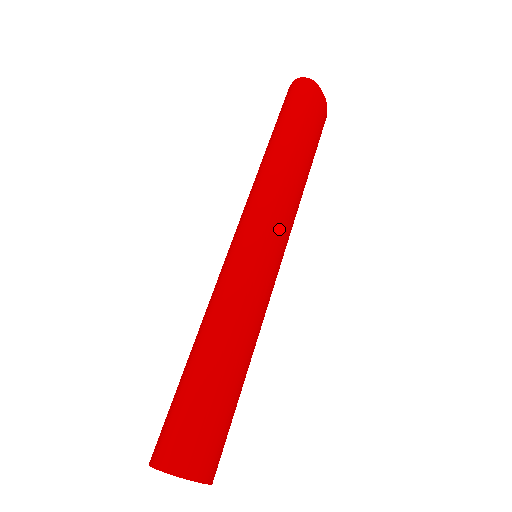
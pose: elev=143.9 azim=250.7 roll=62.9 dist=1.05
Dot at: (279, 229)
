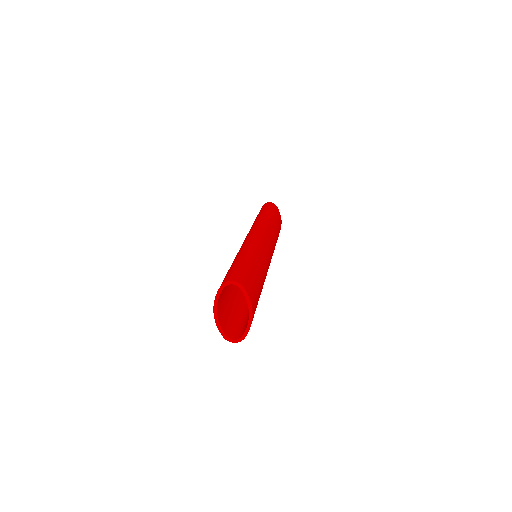
Dot at: (269, 239)
